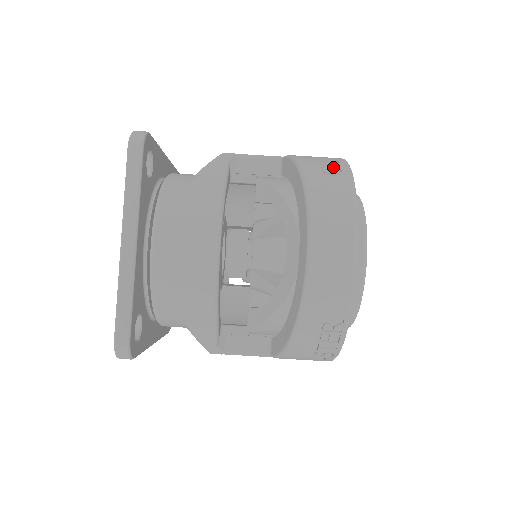
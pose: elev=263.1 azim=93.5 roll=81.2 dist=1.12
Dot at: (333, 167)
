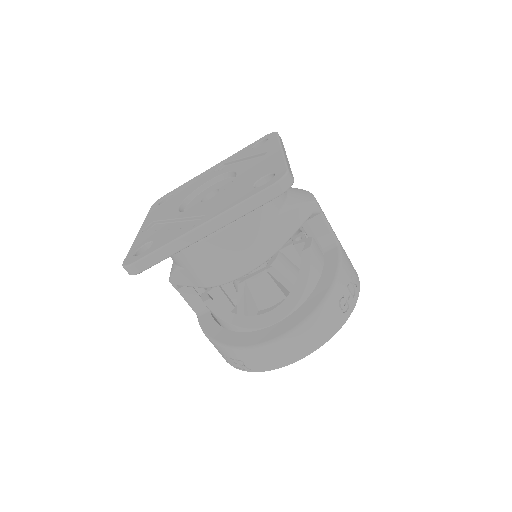
Dot at: (347, 302)
